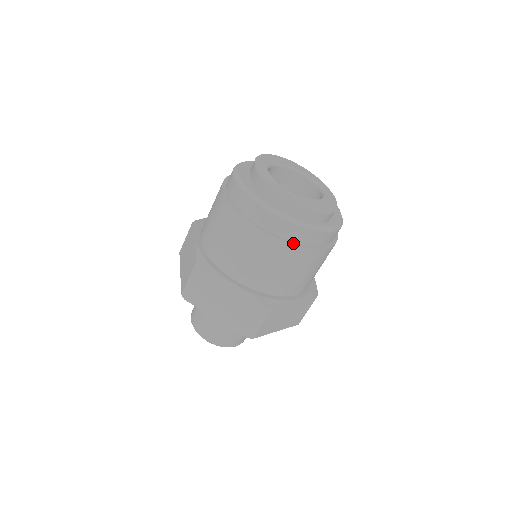
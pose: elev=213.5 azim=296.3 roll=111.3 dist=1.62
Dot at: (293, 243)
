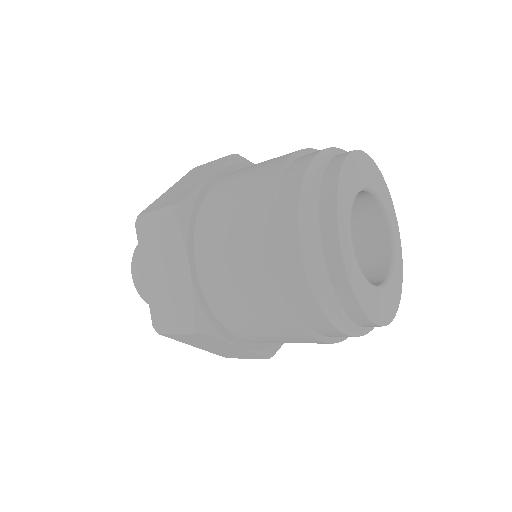
Dot at: (342, 338)
